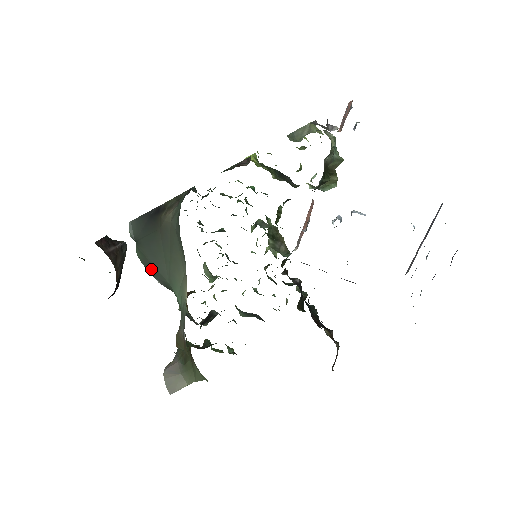
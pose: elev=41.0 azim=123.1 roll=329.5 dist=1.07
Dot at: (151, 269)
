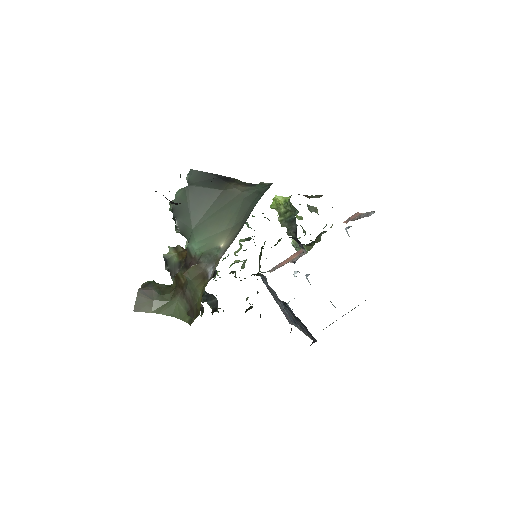
Dot at: (181, 211)
